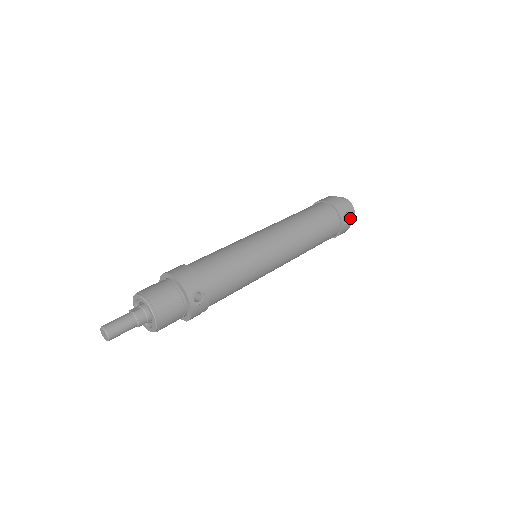
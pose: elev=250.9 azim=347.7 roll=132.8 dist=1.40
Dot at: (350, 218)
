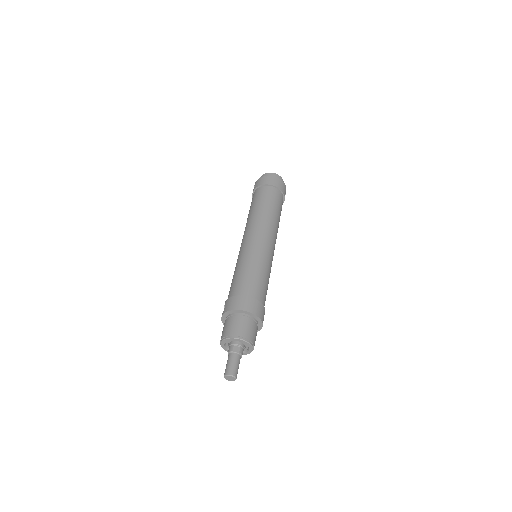
Dot at: occluded
